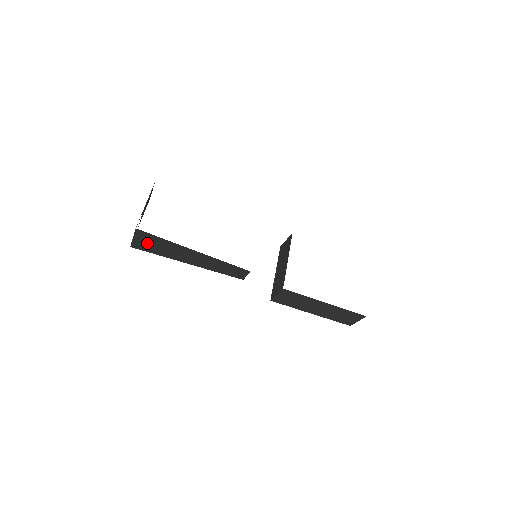
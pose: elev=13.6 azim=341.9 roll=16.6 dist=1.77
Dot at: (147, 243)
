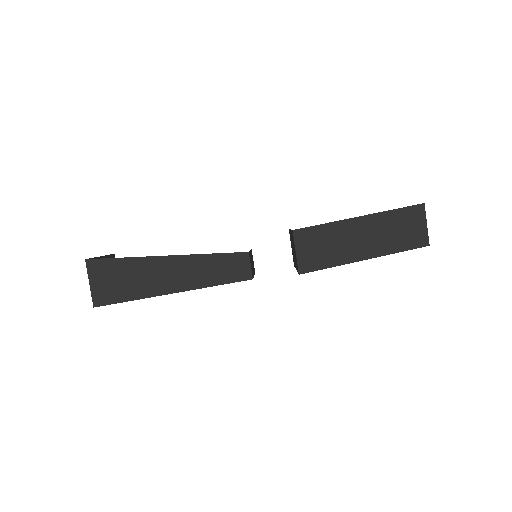
Dot at: (109, 283)
